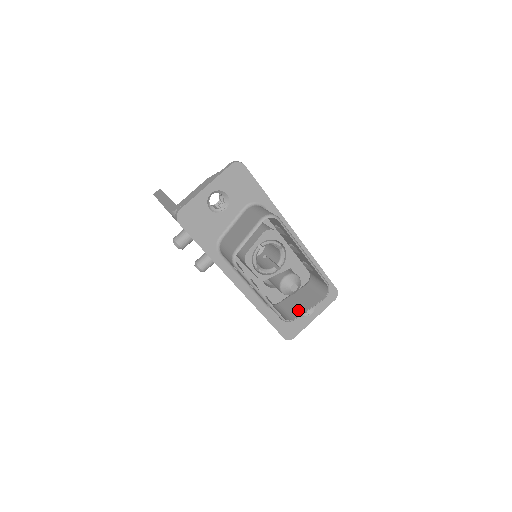
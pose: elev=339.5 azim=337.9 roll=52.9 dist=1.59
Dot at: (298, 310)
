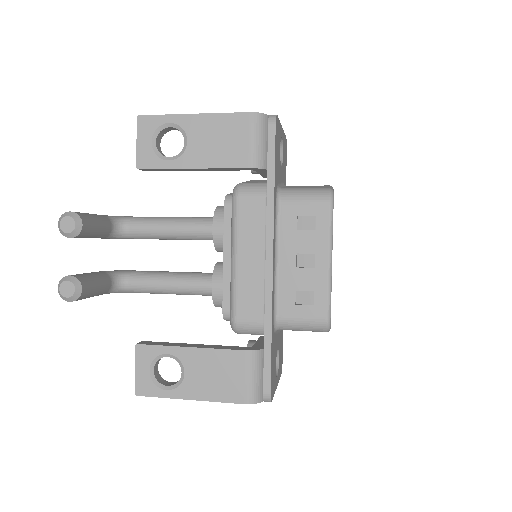
Dot at: occluded
